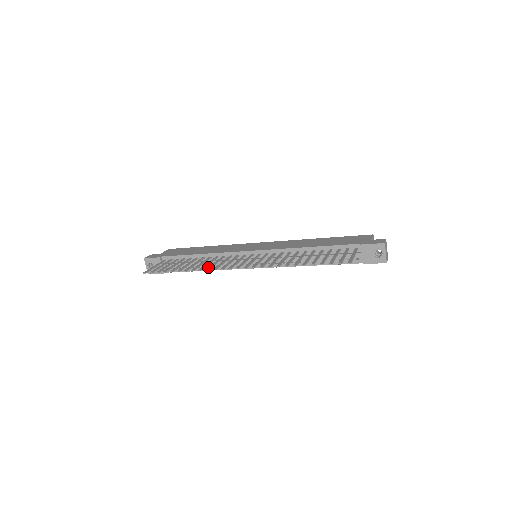
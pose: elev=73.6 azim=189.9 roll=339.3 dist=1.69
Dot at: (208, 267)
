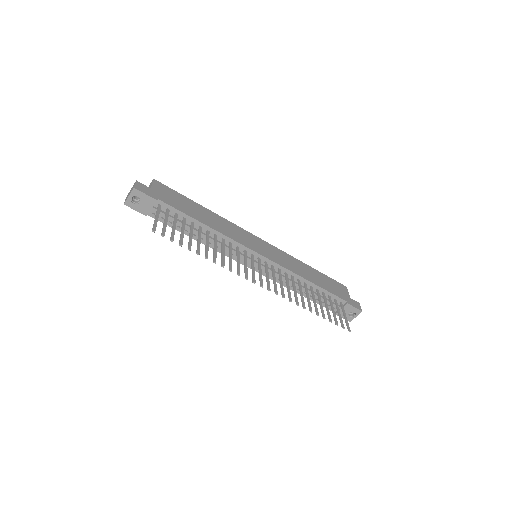
Dot at: (230, 265)
